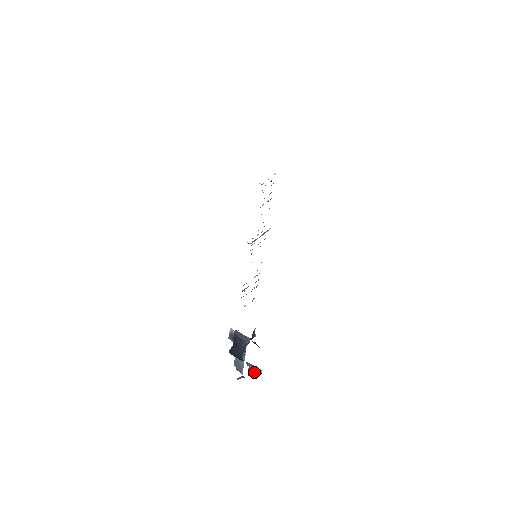
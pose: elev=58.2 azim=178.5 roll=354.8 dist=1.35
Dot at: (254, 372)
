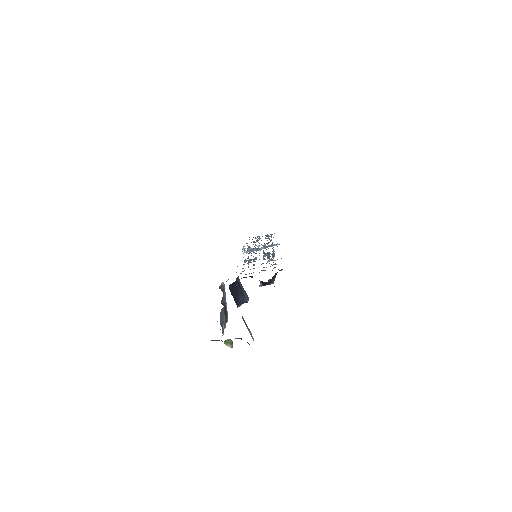
Dot at: (241, 338)
